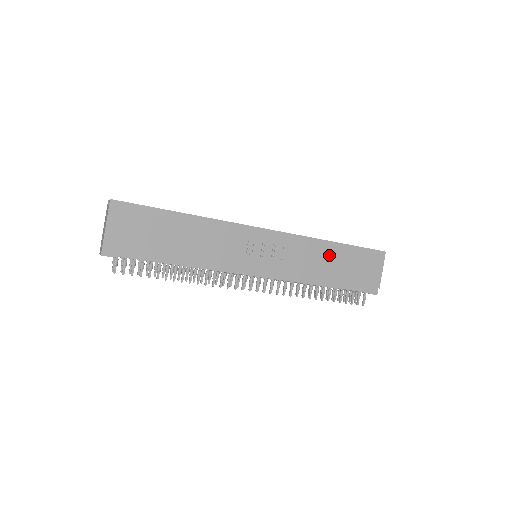
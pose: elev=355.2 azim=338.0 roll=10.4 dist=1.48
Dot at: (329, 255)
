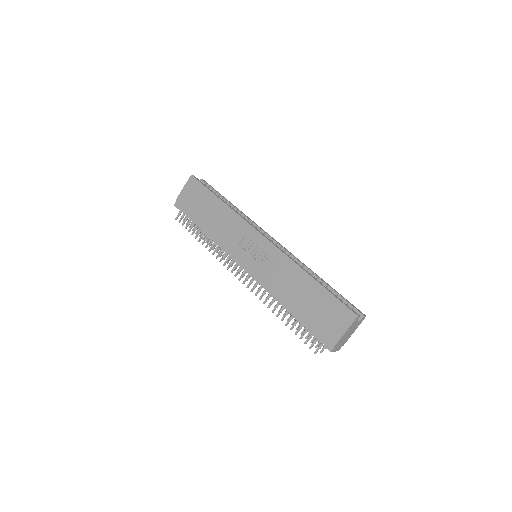
Dot at: (301, 284)
